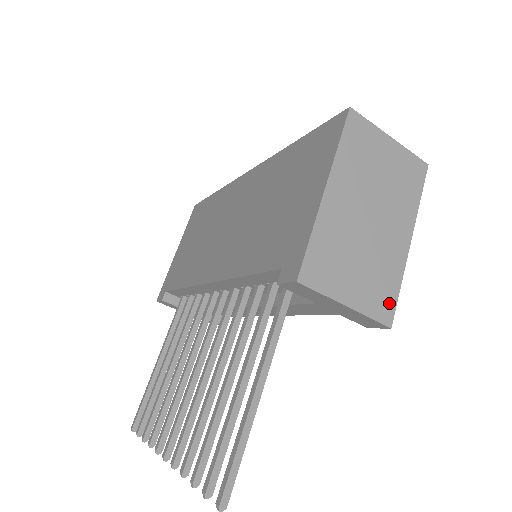
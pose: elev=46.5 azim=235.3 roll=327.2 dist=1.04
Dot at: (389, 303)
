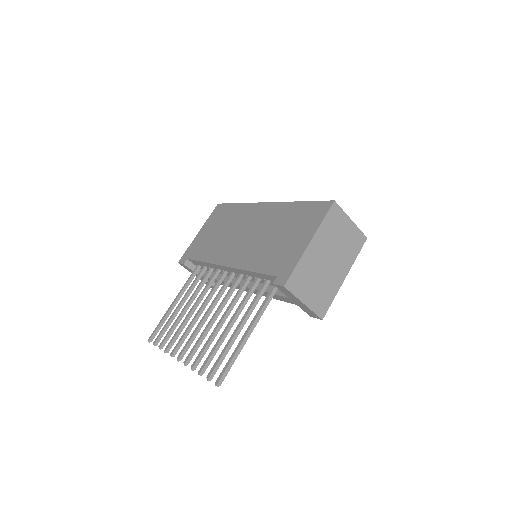
Dot at: (325, 307)
